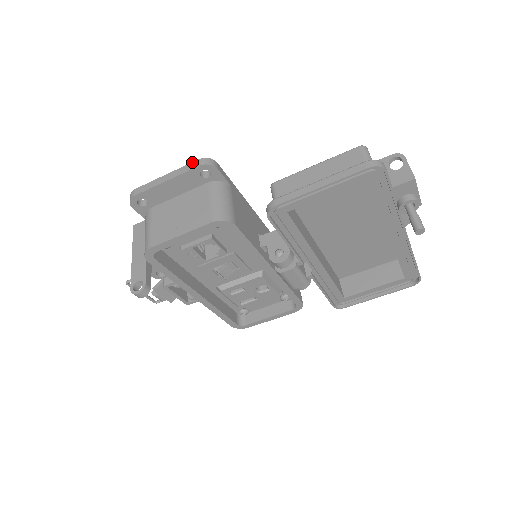
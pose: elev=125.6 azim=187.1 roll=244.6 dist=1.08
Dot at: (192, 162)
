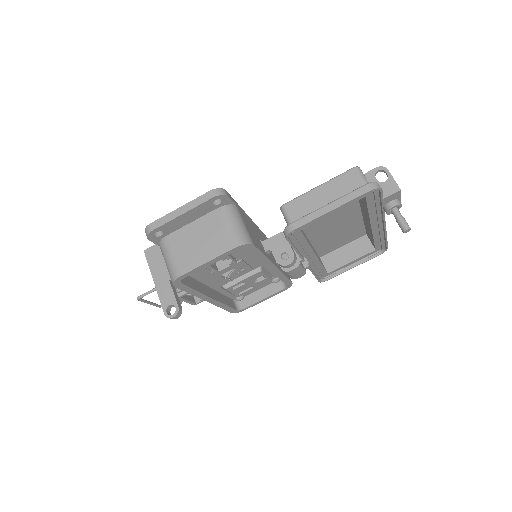
Dot at: (204, 194)
